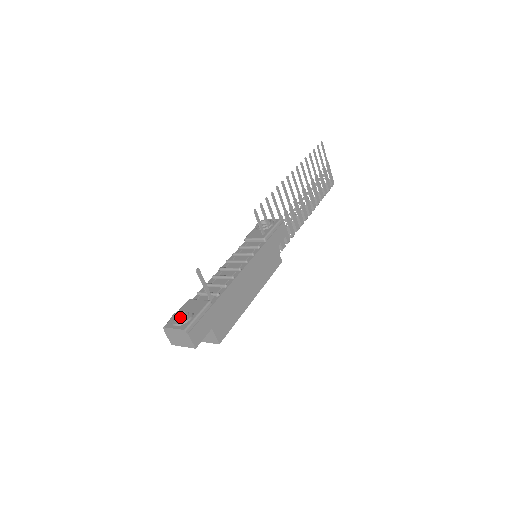
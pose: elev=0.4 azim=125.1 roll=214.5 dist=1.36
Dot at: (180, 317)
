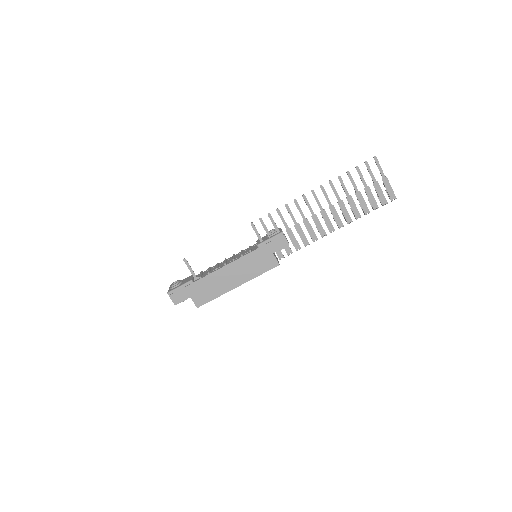
Dot at: occluded
